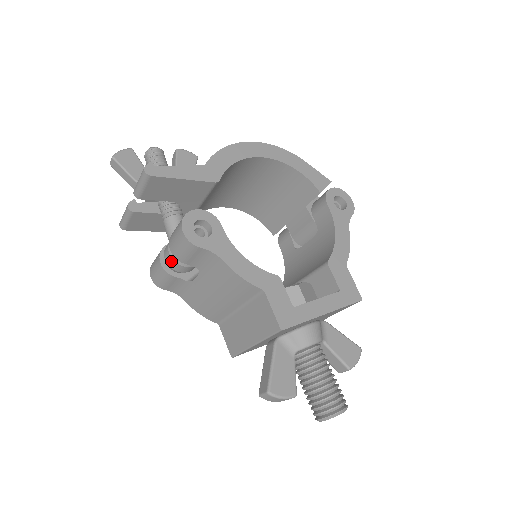
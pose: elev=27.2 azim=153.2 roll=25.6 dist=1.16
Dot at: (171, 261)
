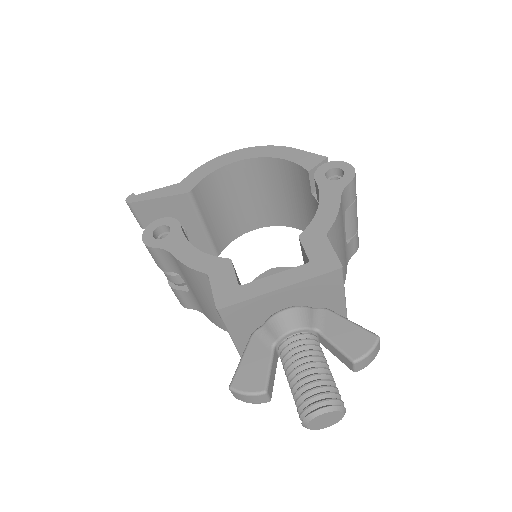
Dot at: occluded
